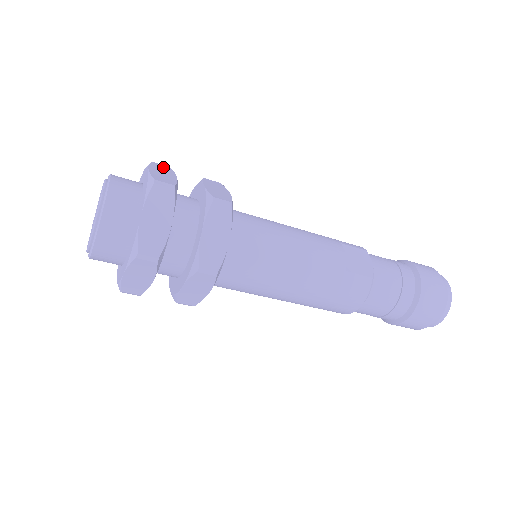
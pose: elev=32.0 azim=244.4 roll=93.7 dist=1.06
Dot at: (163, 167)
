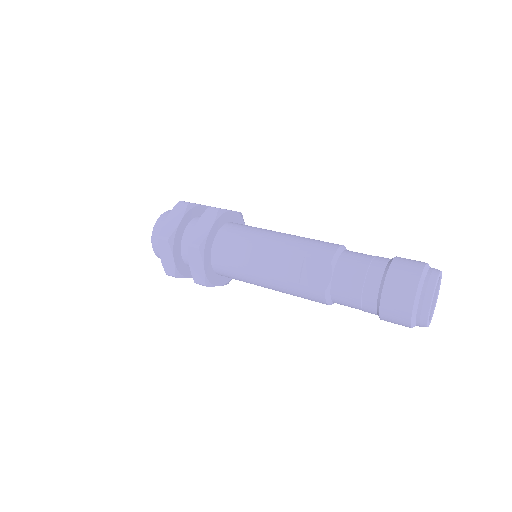
Dot at: (181, 208)
